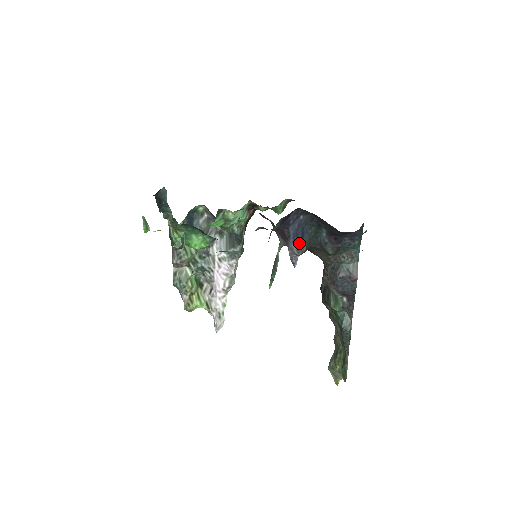
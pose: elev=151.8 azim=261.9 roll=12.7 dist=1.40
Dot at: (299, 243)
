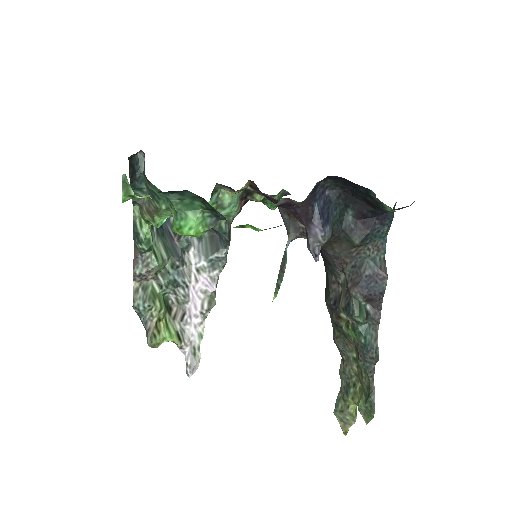
Dot at: (325, 226)
